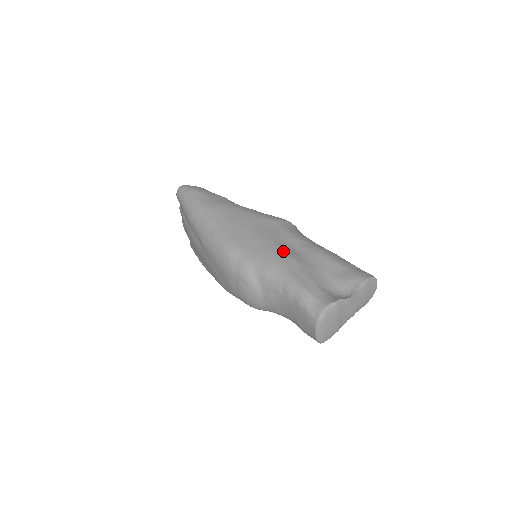
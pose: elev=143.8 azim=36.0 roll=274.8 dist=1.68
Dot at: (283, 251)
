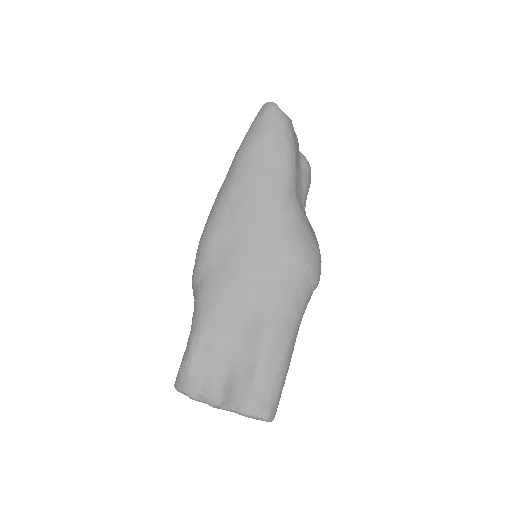
Dot at: (231, 300)
